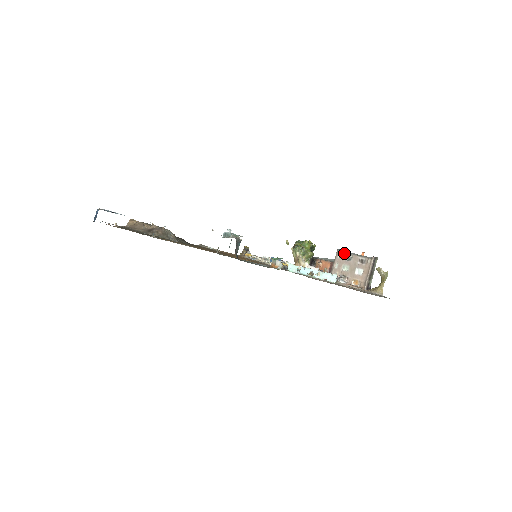
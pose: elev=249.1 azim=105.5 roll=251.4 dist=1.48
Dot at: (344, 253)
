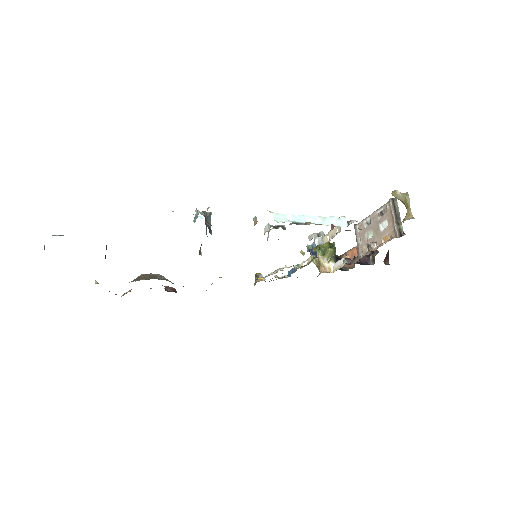
Dot at: (361, 222)
